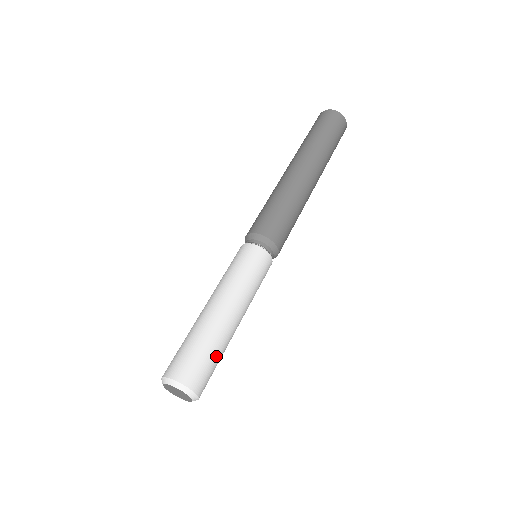
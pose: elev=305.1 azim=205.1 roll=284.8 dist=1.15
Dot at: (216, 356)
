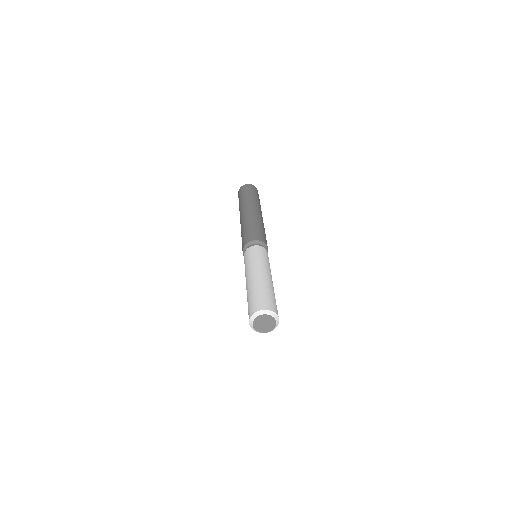
Dot at: (264, 292)
